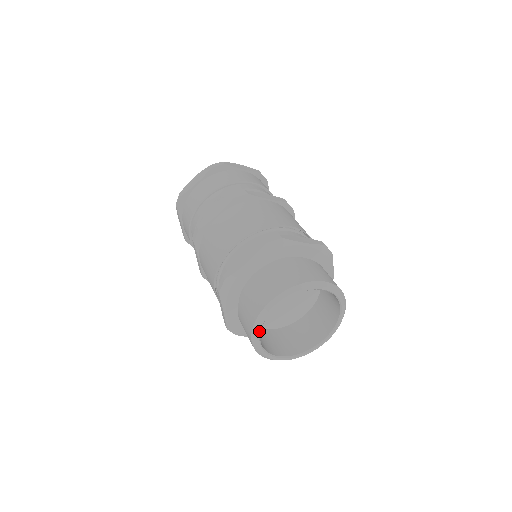
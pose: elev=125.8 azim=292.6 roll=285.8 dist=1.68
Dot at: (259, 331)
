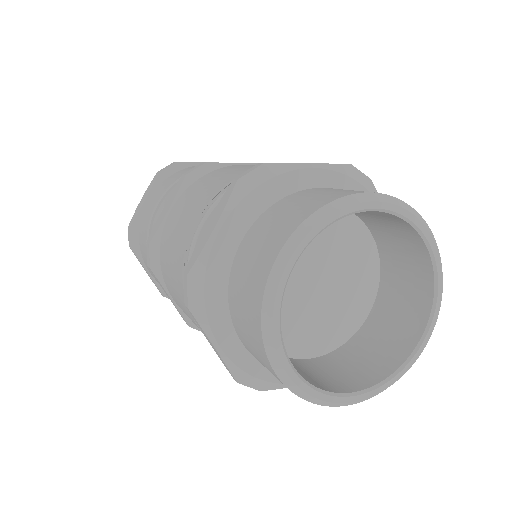
Dot at: (278, 340)
